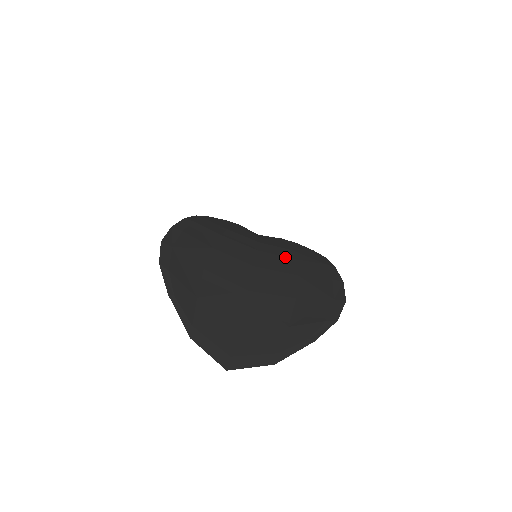
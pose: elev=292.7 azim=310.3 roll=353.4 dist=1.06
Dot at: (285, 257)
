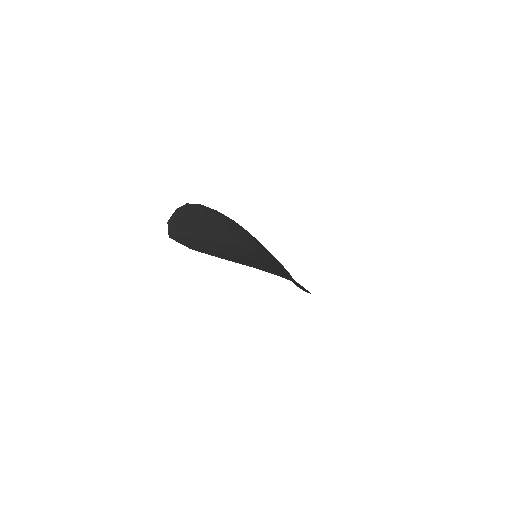
Dot at: (270, 263)
